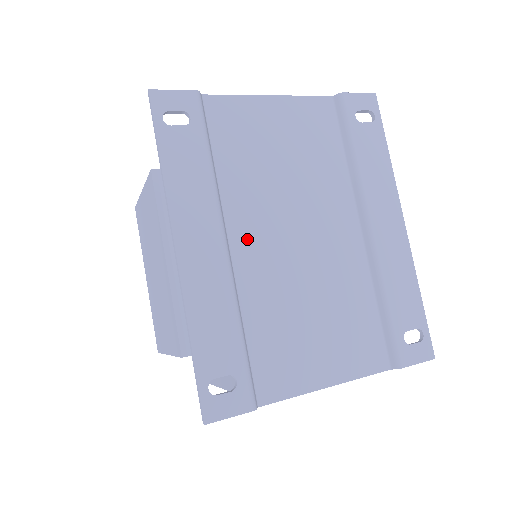
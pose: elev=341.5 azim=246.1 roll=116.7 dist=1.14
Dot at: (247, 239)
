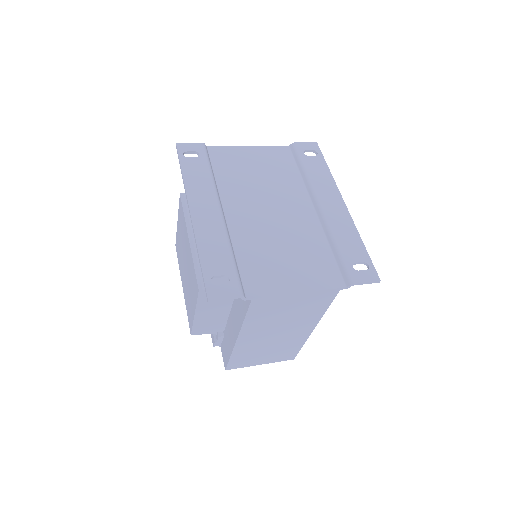
Dot at: (236, 211)
